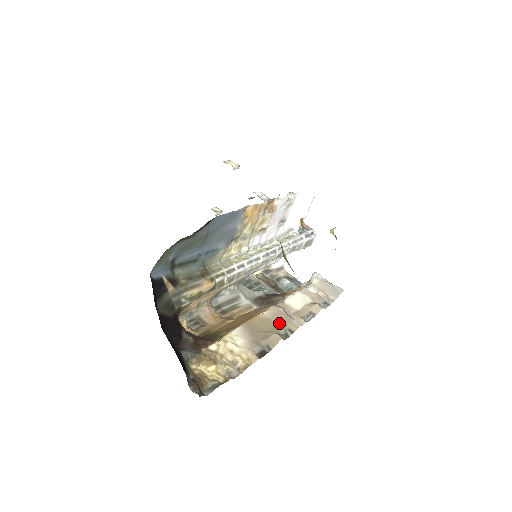
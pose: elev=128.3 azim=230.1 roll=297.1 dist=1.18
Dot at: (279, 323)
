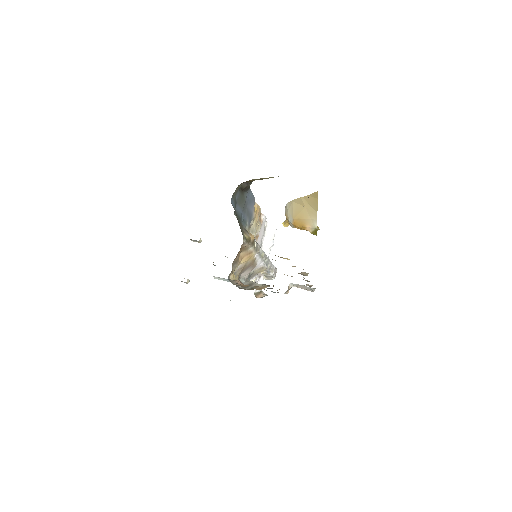
Dot at: occluded
